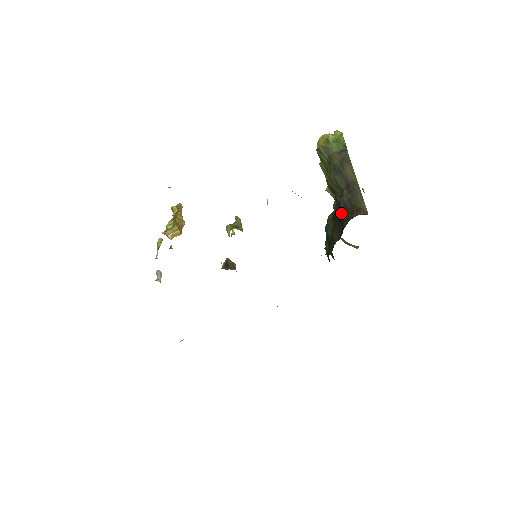
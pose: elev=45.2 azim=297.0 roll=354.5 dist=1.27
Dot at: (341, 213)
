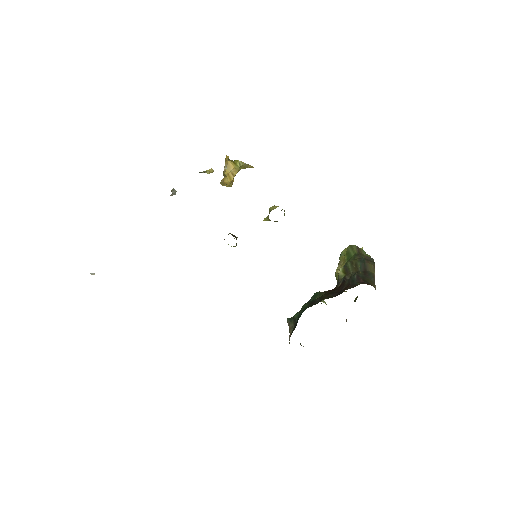
Dot at: (347, 283)
